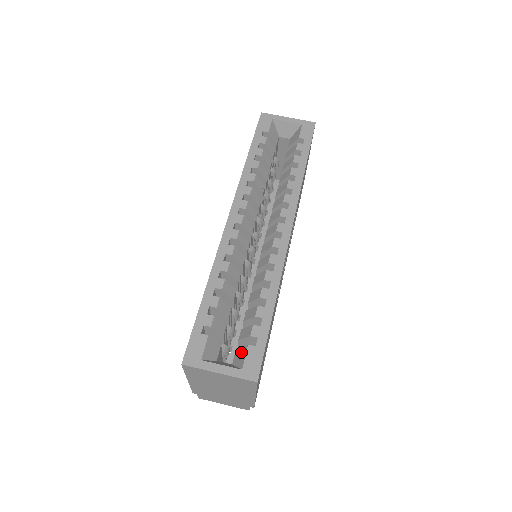
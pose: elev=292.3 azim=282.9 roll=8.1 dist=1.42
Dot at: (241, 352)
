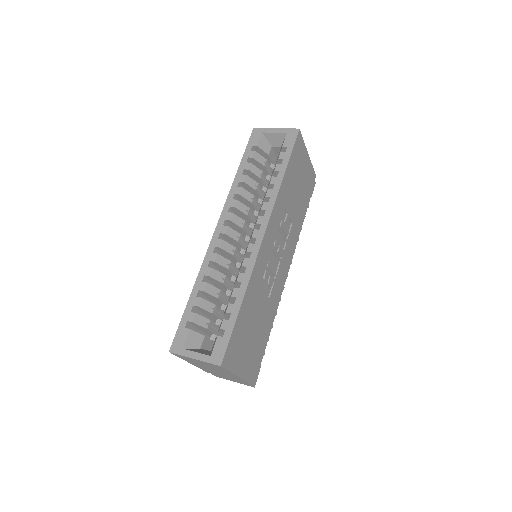
Dot at: occluded
